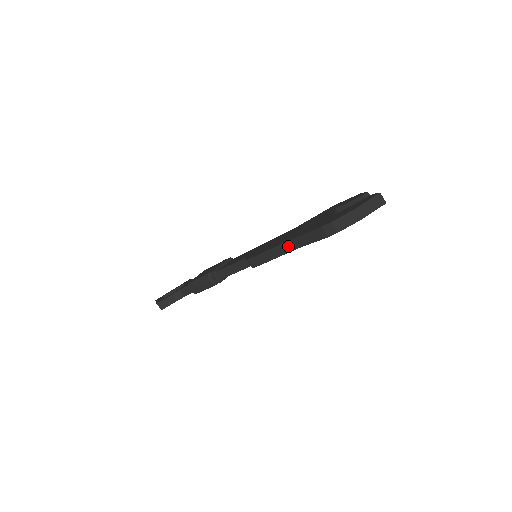
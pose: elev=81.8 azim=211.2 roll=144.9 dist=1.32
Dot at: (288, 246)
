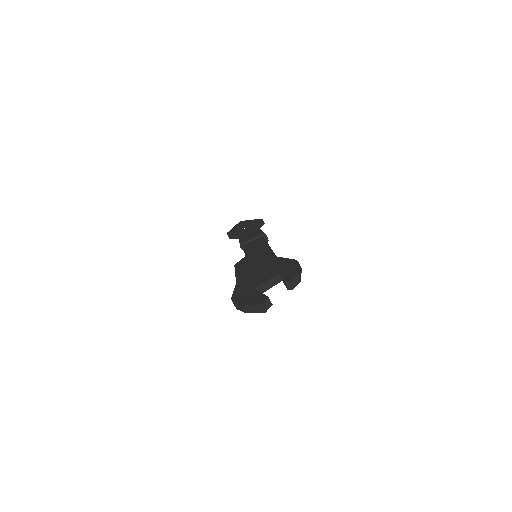
Dot at: occluded
